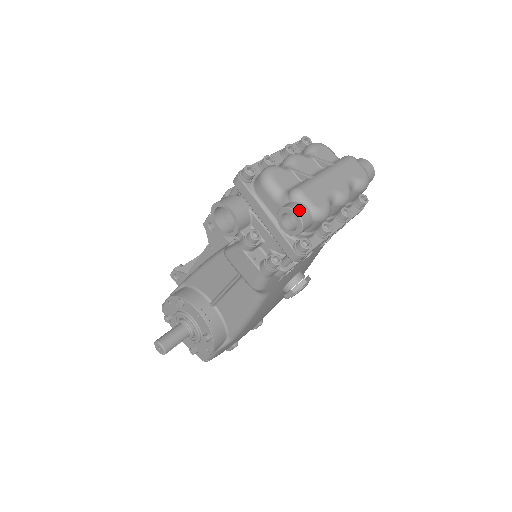
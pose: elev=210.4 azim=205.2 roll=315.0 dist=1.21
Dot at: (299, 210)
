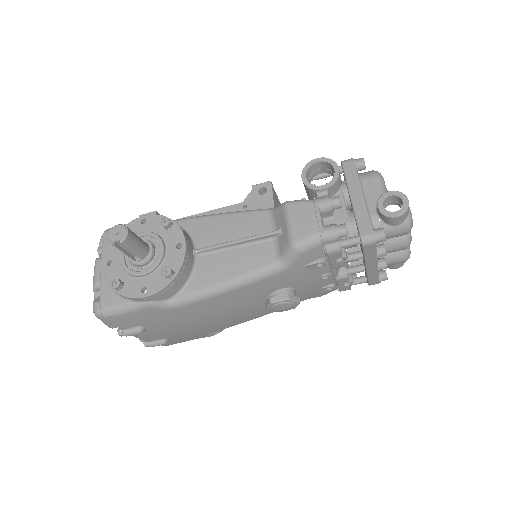
Dot at: (408, 201)
